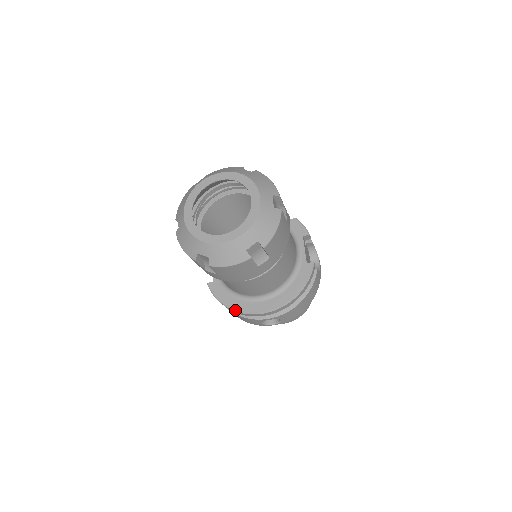
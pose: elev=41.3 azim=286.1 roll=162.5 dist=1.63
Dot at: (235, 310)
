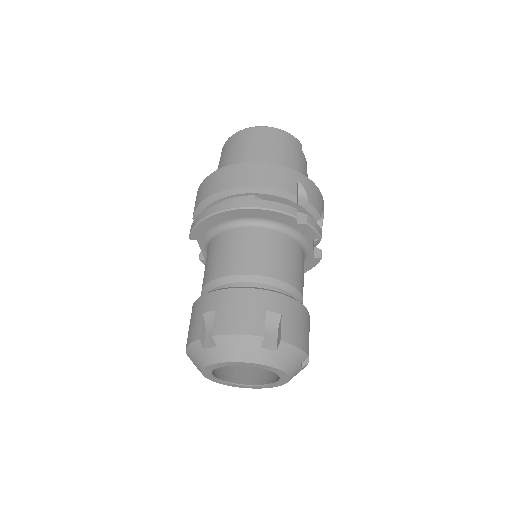
Dot at: occluded
